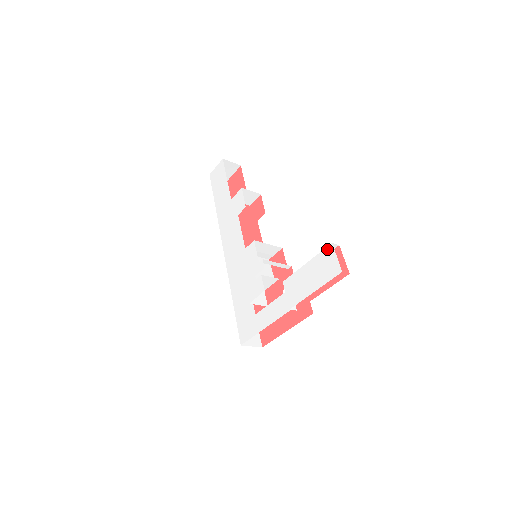
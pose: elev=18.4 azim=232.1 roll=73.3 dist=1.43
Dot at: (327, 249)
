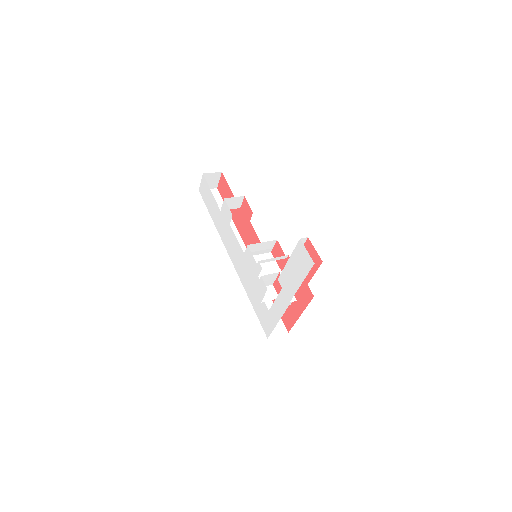
Dot at: (298, 245)
